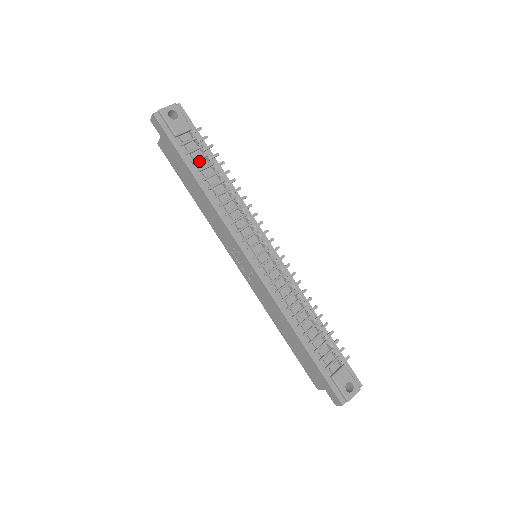
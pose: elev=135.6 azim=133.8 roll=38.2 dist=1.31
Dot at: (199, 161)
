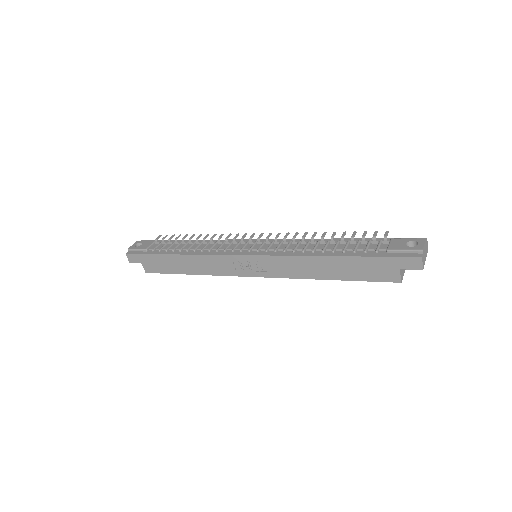
Dot at: occluded
